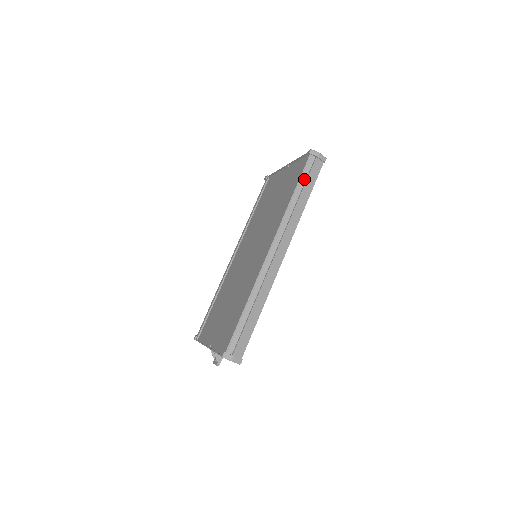
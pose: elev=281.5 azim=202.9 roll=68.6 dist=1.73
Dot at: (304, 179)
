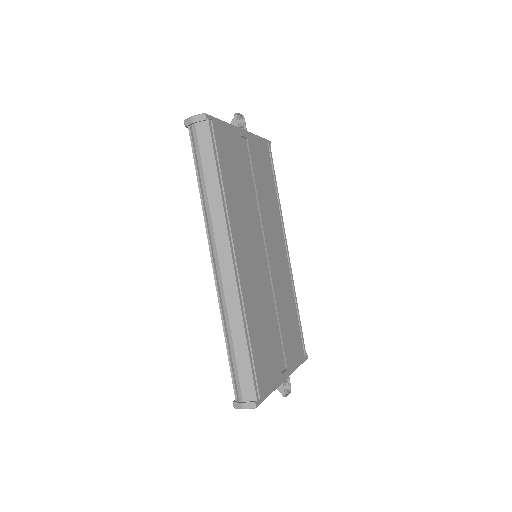
Dot at: (200, 158)
